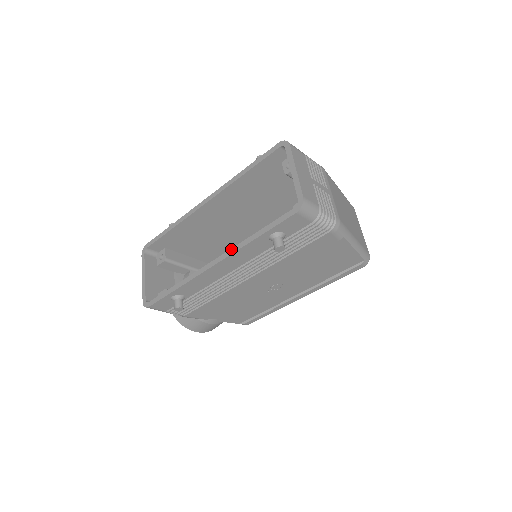
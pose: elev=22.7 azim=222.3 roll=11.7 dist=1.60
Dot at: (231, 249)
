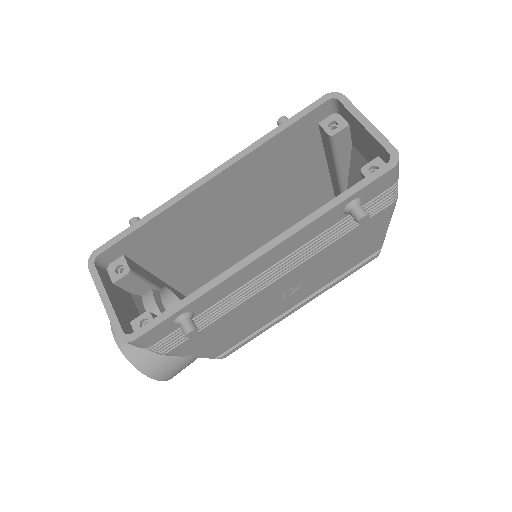
Dot at: (292, 227)
